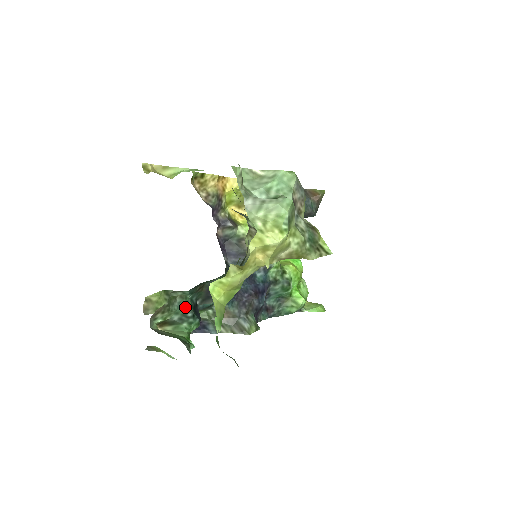
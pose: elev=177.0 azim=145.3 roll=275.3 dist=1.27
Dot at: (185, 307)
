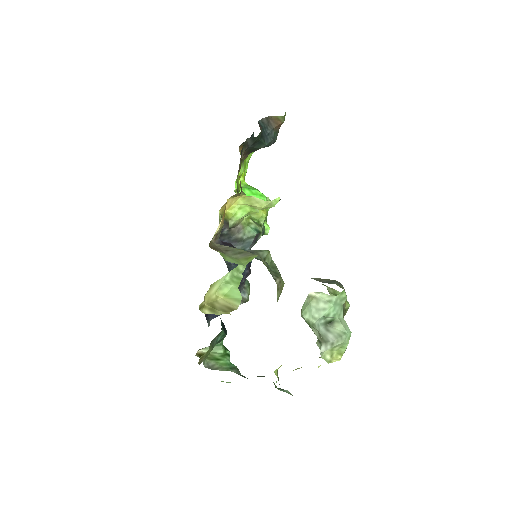
Dot at: (221, 337)
